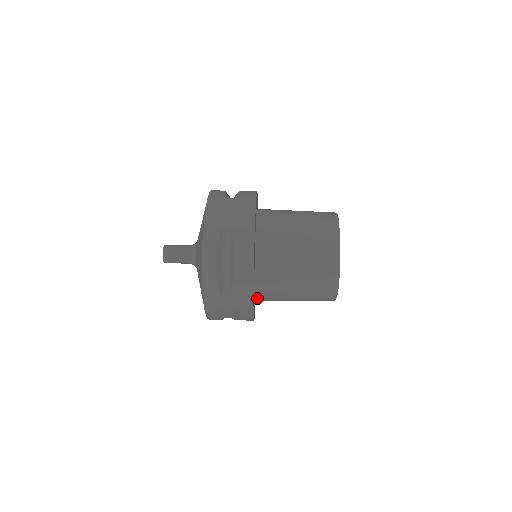
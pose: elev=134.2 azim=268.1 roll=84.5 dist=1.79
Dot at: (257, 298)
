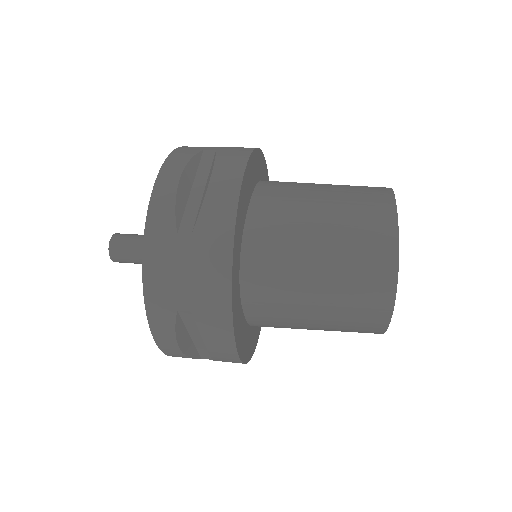
Dot at: (245, 281)
